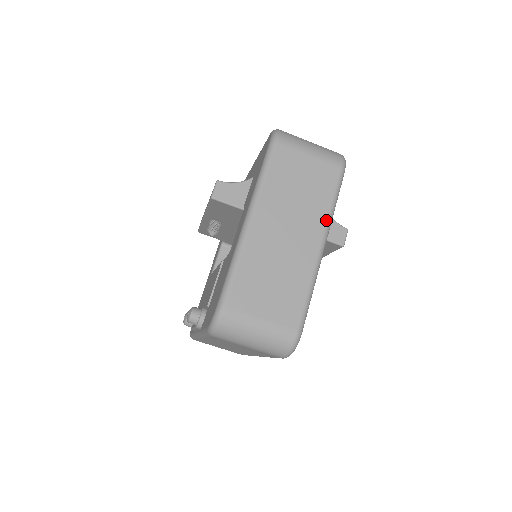
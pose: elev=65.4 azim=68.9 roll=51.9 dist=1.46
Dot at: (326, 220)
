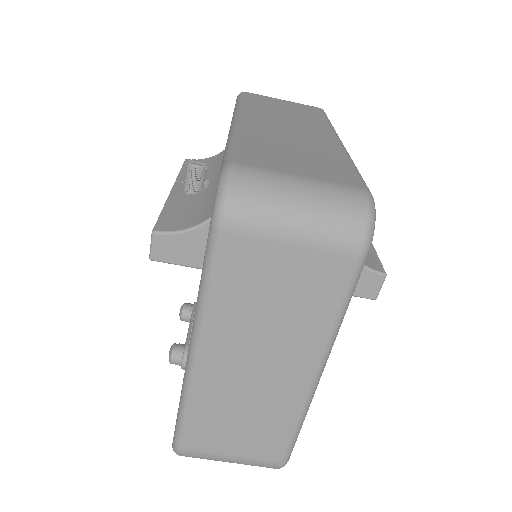
Dot at: (324, 343)
